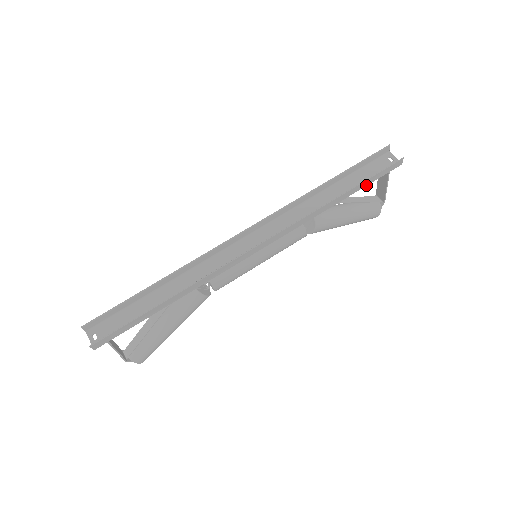
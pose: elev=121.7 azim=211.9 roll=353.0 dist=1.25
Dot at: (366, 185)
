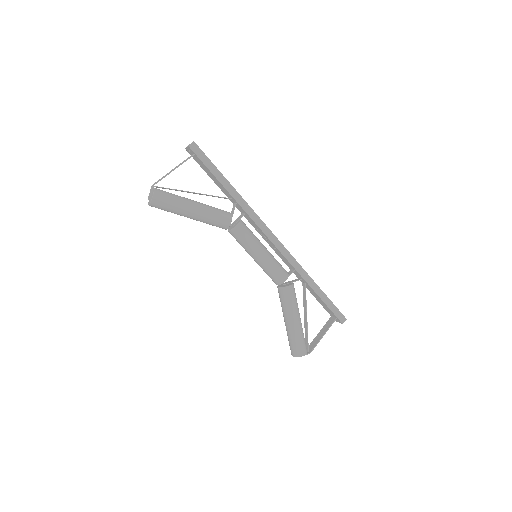
Dot at: (326, 304)
